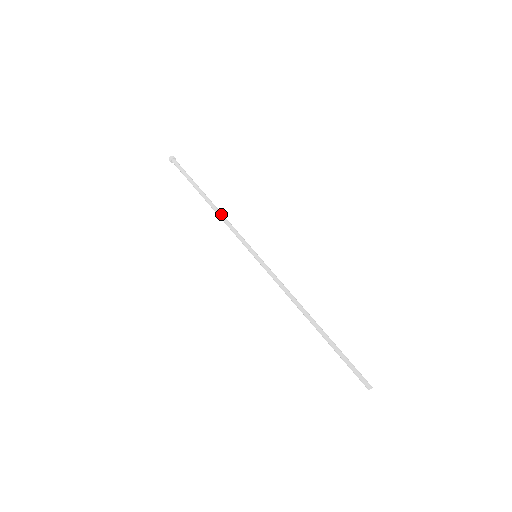
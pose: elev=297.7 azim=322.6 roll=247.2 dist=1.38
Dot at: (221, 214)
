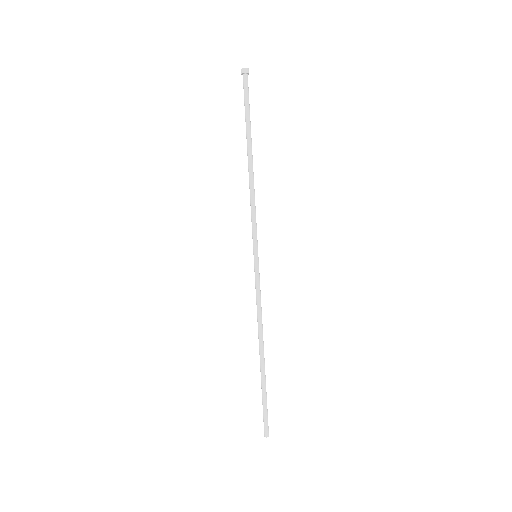
Dot at: (251, 185)
